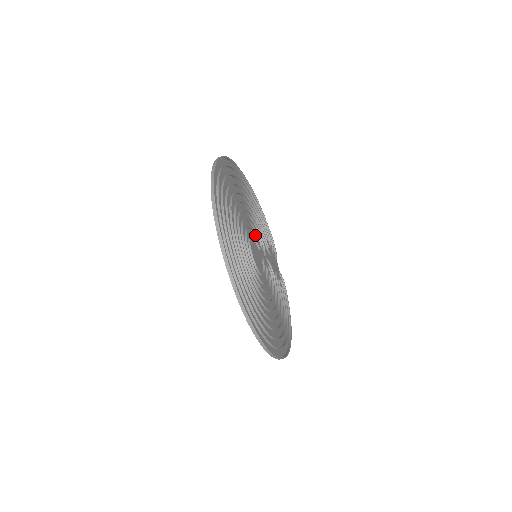
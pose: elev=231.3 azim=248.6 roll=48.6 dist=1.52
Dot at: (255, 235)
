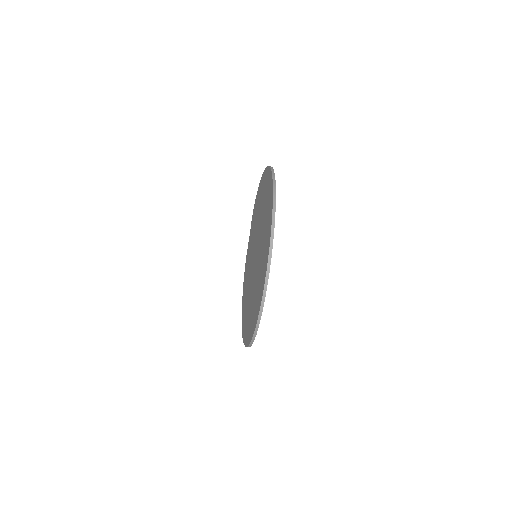
Dot at: occluded
